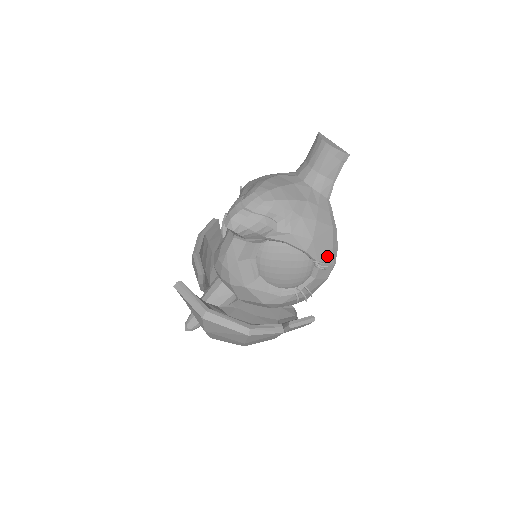
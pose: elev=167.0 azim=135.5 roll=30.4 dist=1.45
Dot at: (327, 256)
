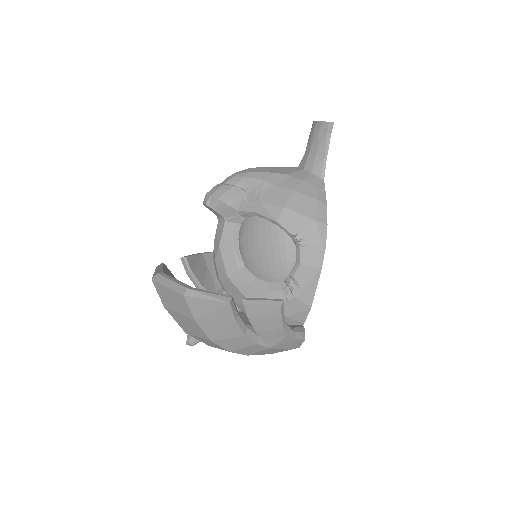
Dot at: (308, 231)
